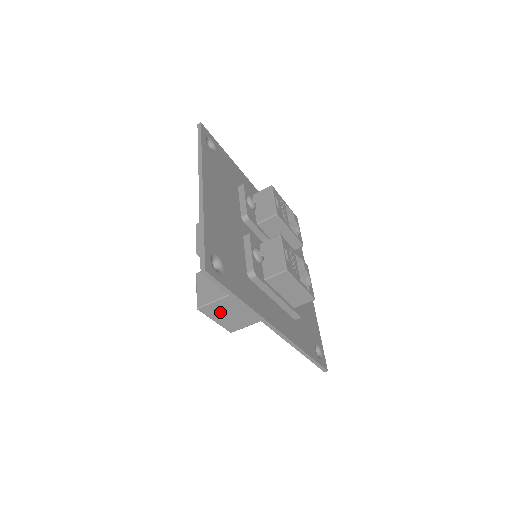
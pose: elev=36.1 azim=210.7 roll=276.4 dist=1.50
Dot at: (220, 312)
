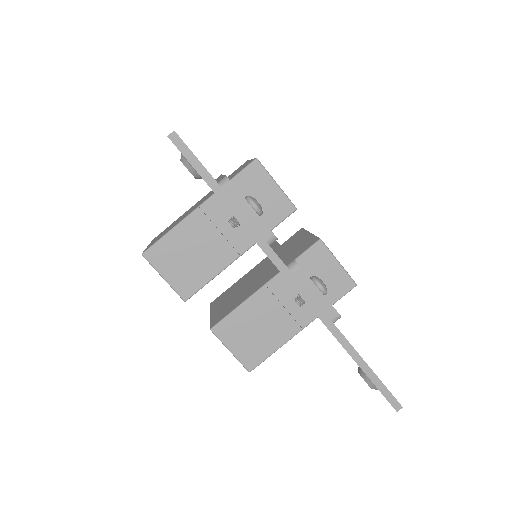
Dot at: occluded
